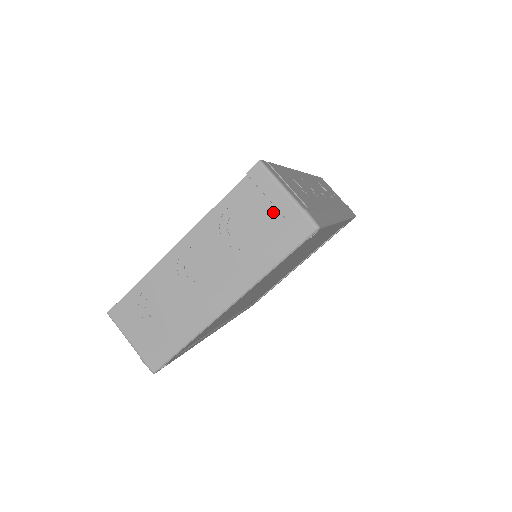
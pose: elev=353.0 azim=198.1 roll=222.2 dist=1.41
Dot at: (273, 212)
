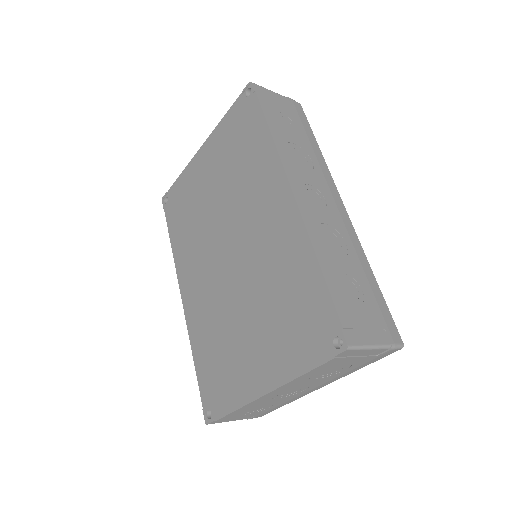
Dot at: (363, 358)
